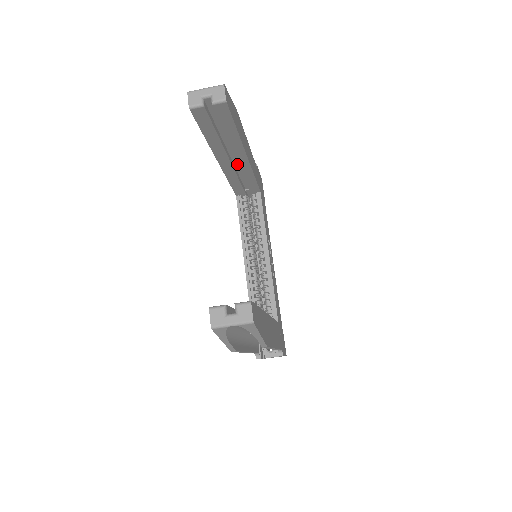
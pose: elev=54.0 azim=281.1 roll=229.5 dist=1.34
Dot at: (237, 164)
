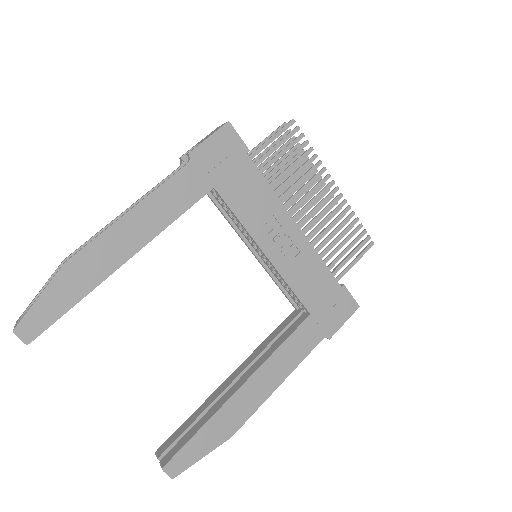
Dot at: occluded
